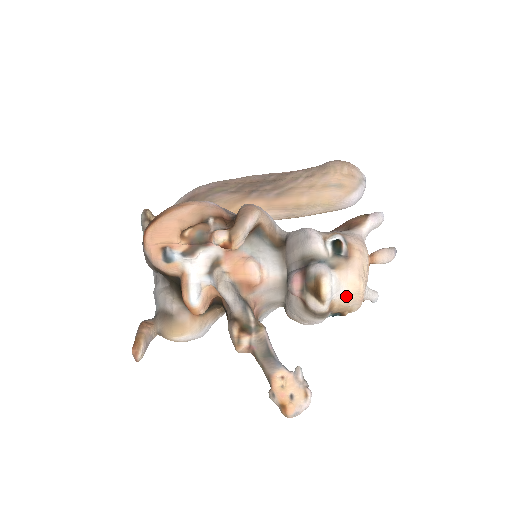
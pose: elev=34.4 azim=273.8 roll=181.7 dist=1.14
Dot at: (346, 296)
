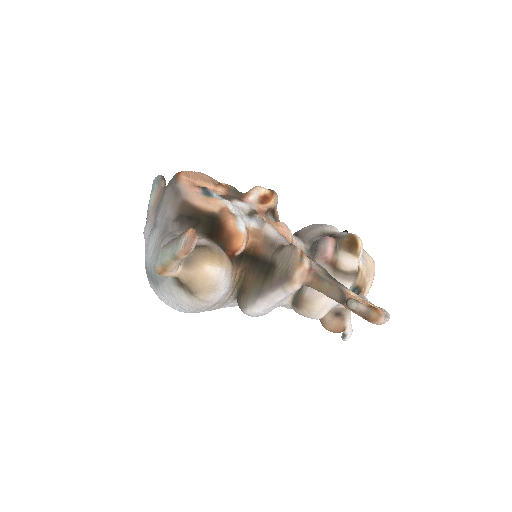
Dot at: (366, 266)
